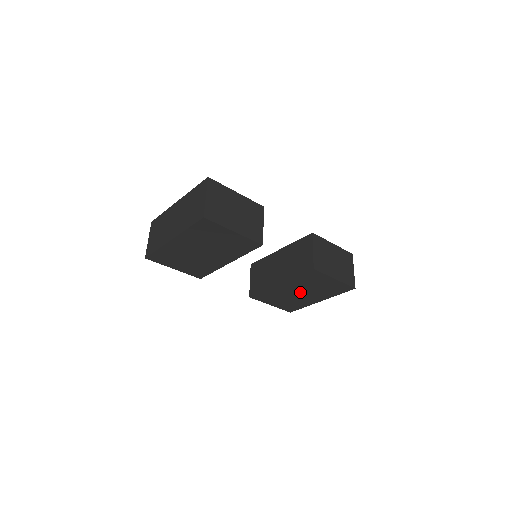
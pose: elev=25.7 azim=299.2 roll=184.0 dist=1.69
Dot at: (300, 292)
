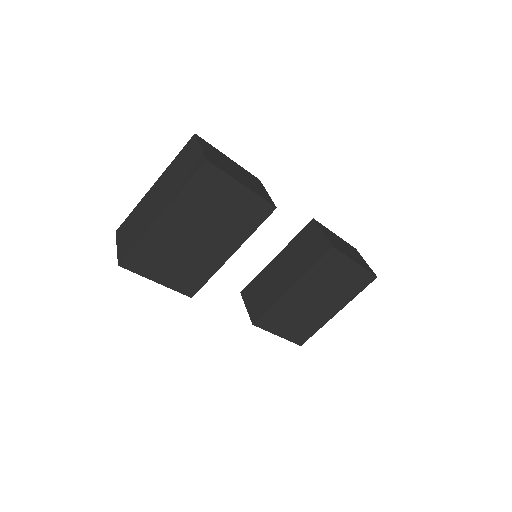
Dot at: (315, 299)
